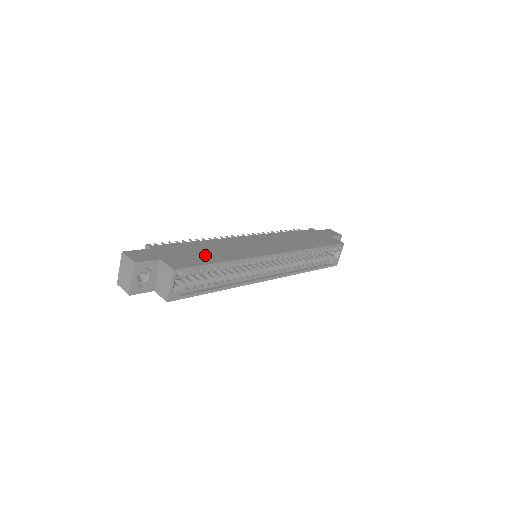
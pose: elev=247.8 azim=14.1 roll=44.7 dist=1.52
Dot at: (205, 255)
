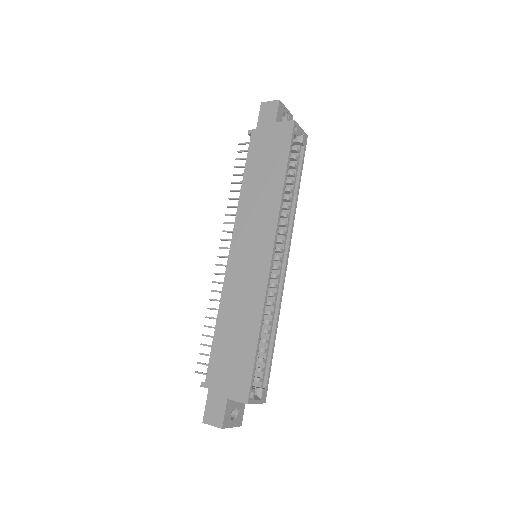
Dot at: (240, 344)
